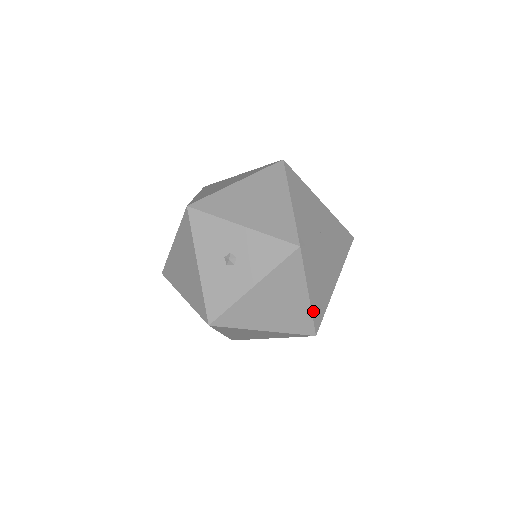
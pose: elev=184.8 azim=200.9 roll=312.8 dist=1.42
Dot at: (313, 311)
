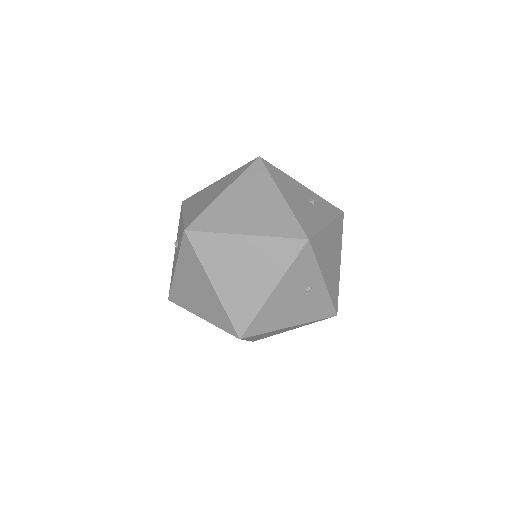
Dot at: (227, 307)
